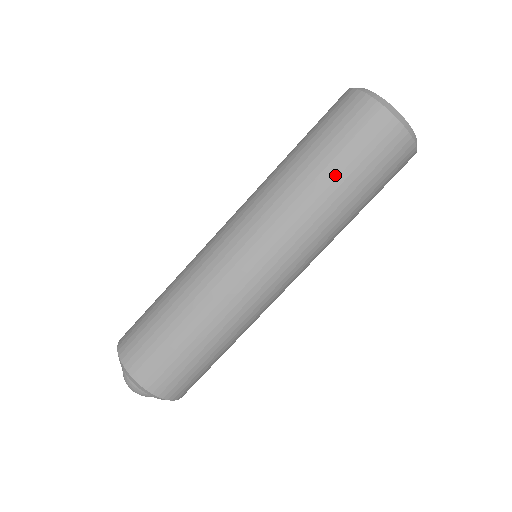
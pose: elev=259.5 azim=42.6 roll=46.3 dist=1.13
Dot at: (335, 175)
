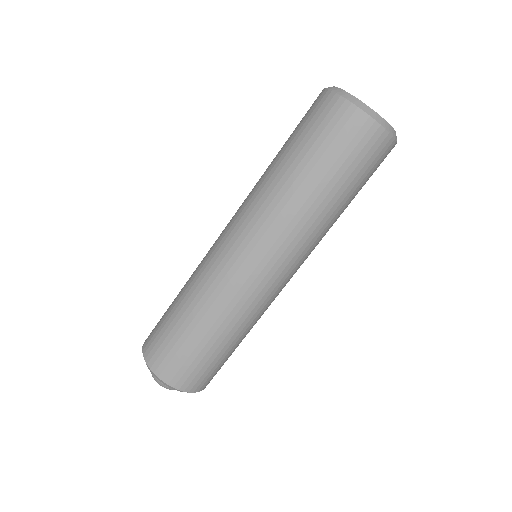
Dot at: (292, 159)
